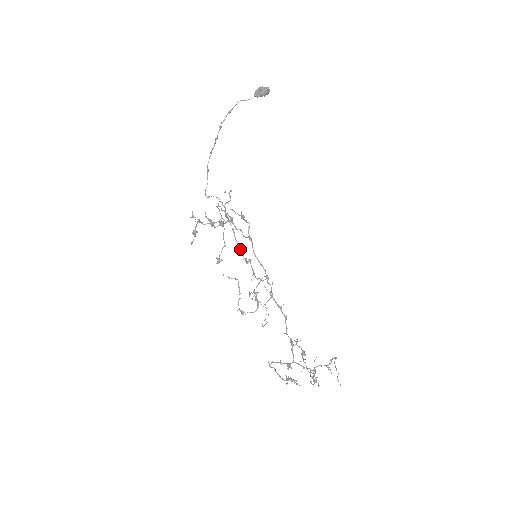
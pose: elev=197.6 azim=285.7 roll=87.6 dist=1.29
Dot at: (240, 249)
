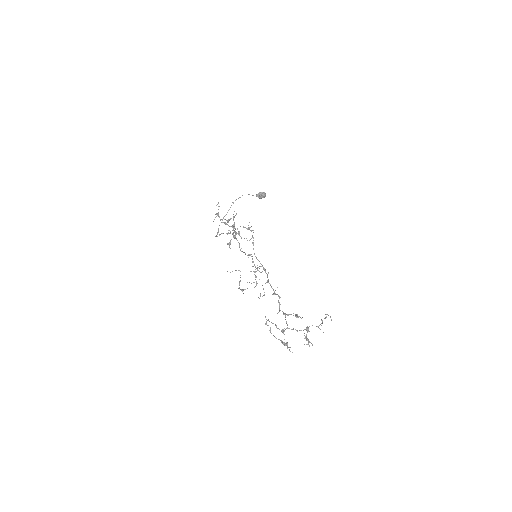
Dot at: (243, 252)
